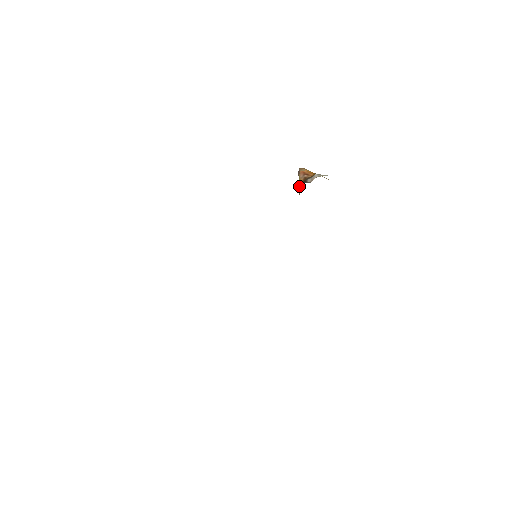
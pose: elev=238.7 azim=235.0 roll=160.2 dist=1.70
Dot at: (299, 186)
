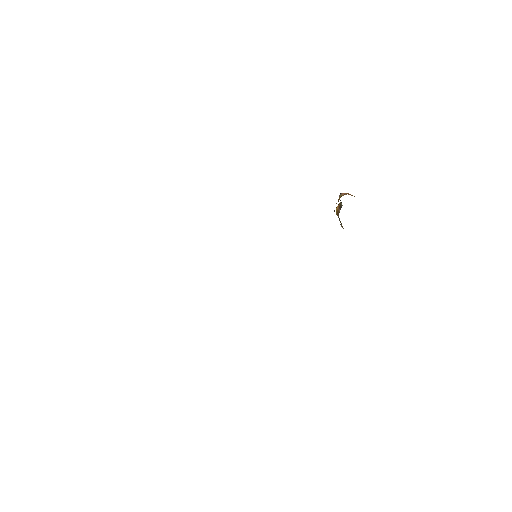
Dot at: (338, 199)
